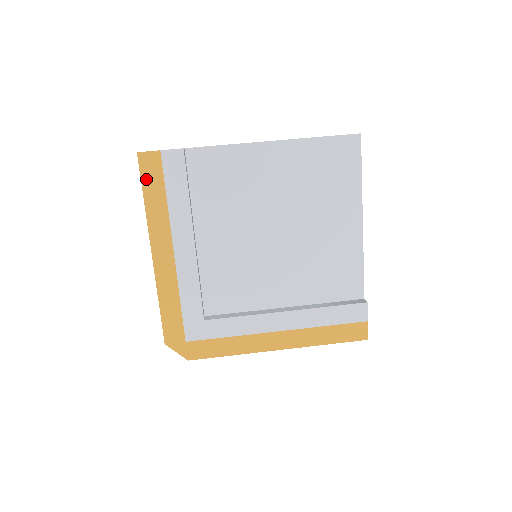
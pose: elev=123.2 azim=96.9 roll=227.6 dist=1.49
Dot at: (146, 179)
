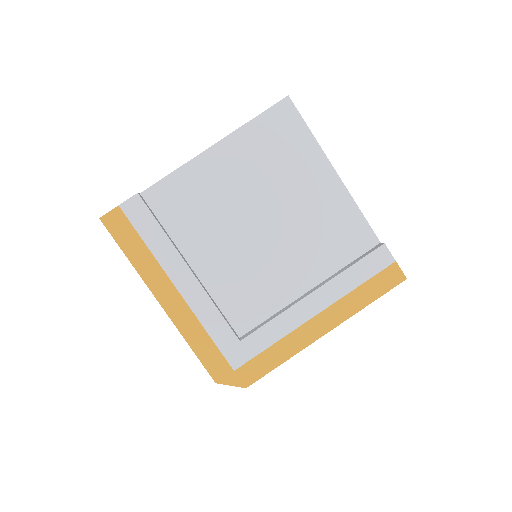
Dot at: (119, 238)
